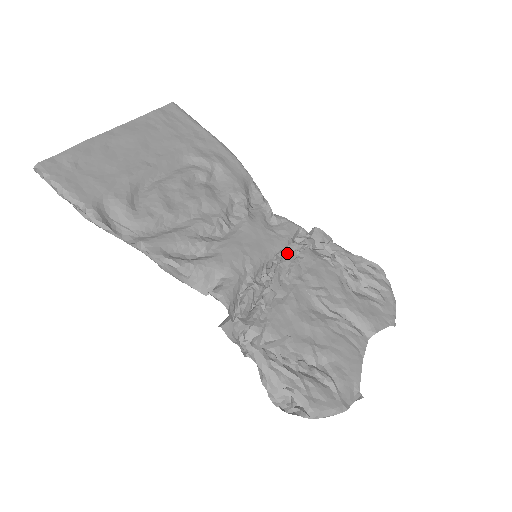
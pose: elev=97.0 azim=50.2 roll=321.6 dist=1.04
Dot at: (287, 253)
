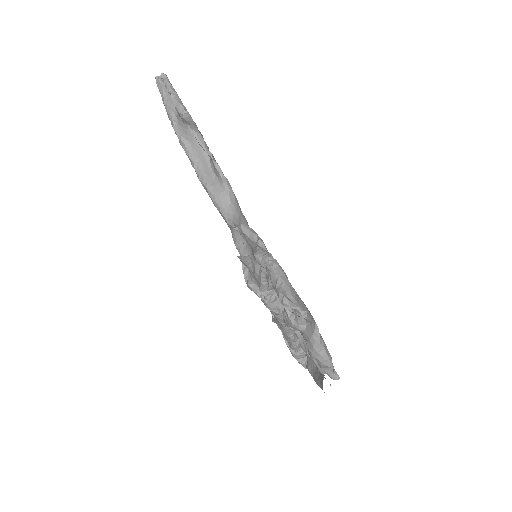
Dot at: occluded
